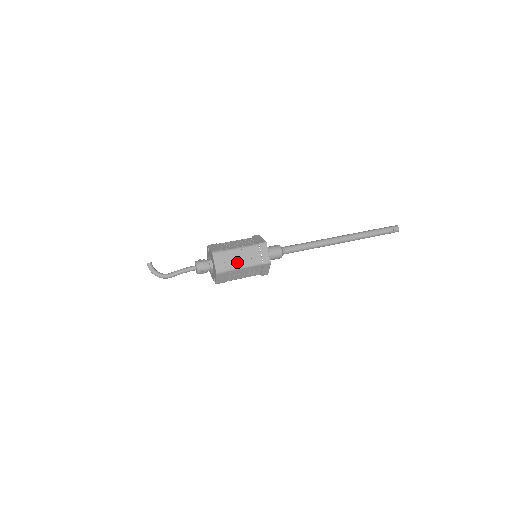
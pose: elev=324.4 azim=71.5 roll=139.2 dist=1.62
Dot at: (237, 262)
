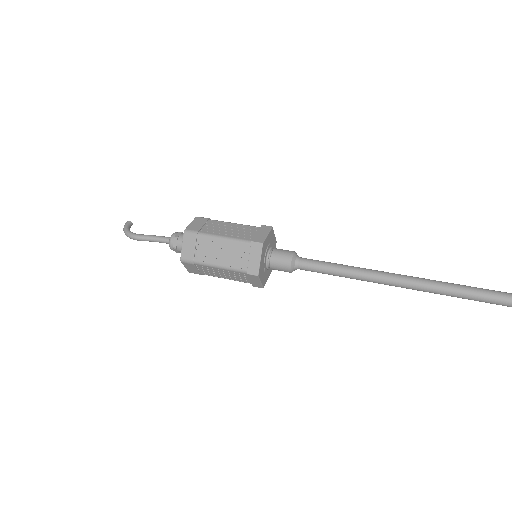
Dot at: (219, 231)
